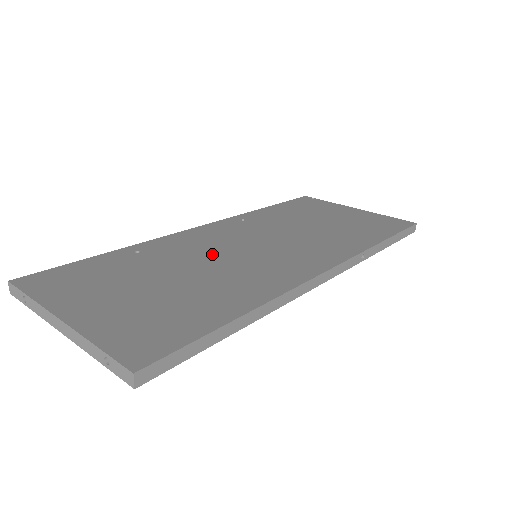
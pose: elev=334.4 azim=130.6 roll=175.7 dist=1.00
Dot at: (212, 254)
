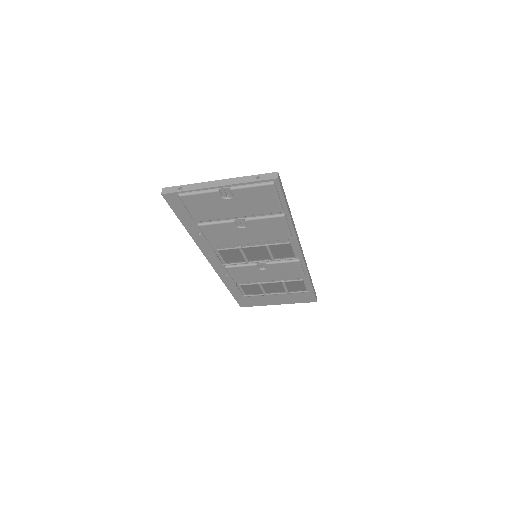
Dot at: occluded
